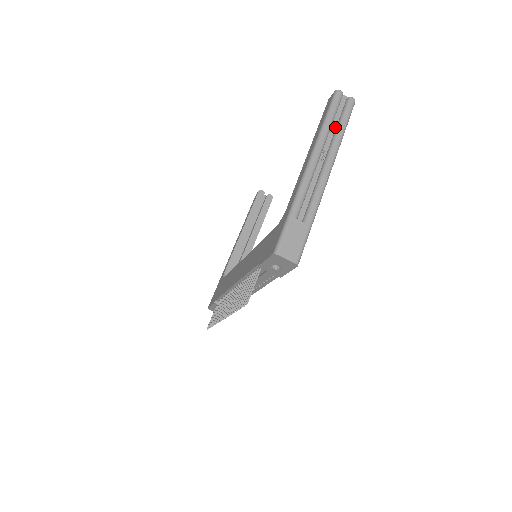
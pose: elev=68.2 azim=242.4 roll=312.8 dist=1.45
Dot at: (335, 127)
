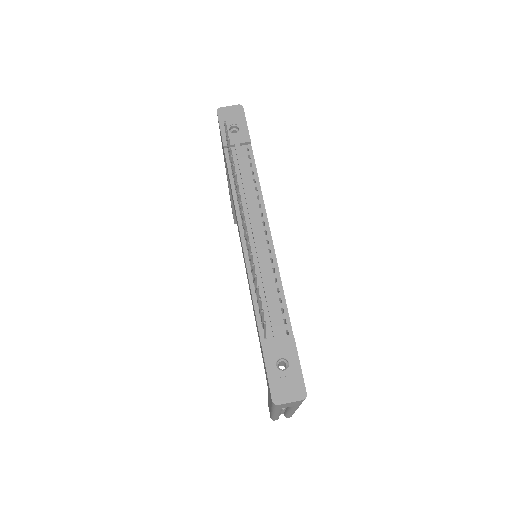
Dot at: occluded
